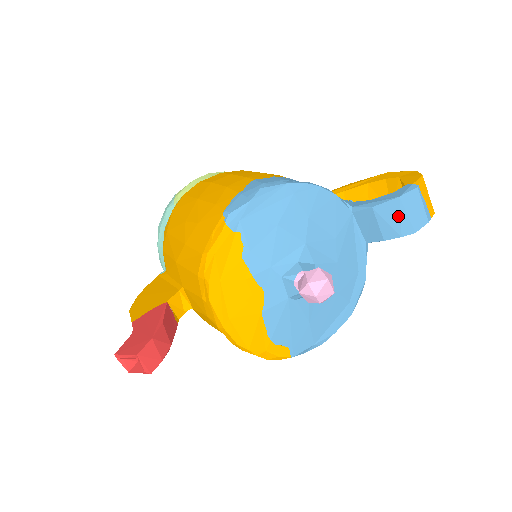
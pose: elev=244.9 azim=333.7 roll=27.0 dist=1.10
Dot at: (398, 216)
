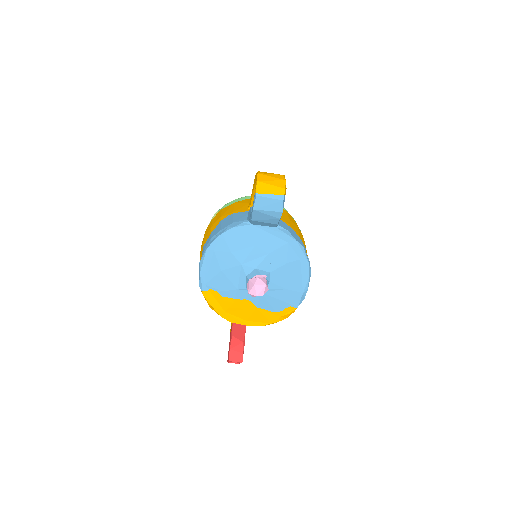
Dot at: (265, 215)
